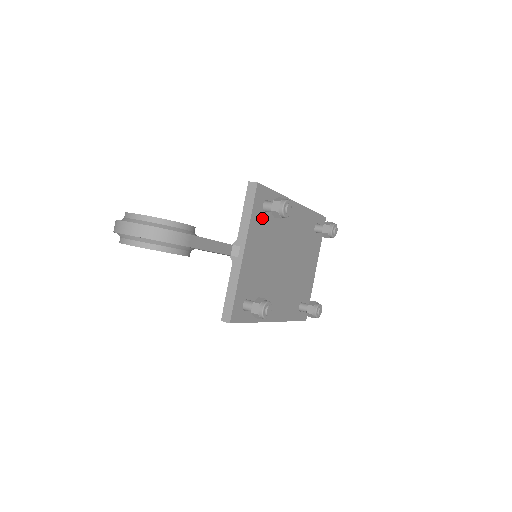
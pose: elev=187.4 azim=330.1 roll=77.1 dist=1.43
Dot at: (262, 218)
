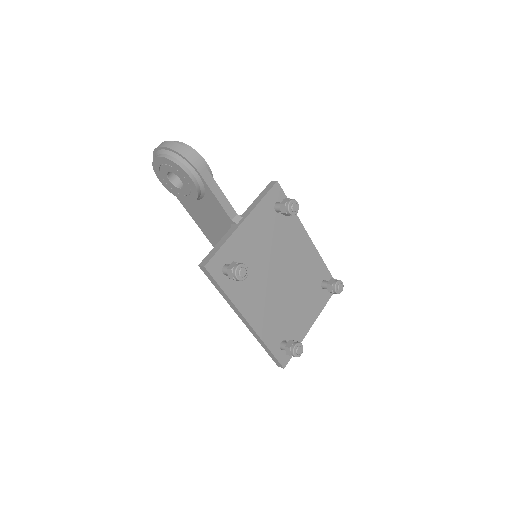
Dot at: (271, 213)
